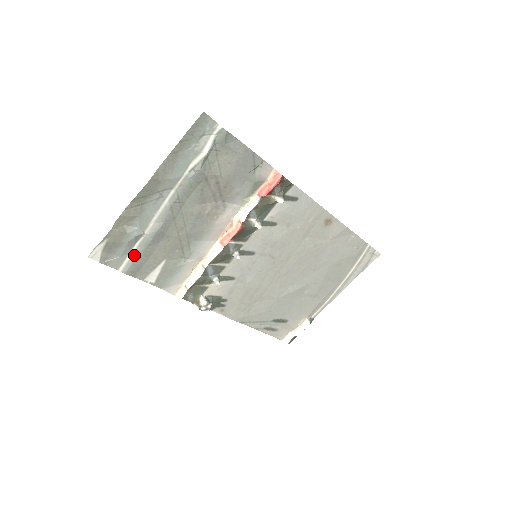
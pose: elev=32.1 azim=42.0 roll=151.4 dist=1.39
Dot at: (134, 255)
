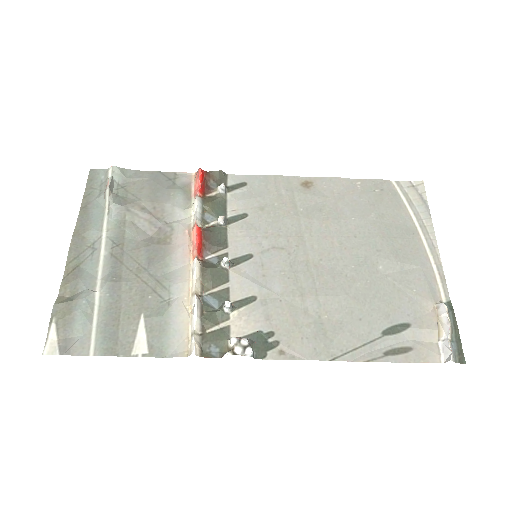
Dot at: (99, 326)
